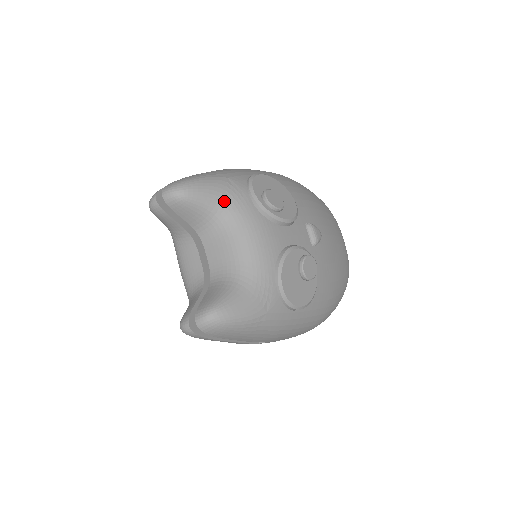
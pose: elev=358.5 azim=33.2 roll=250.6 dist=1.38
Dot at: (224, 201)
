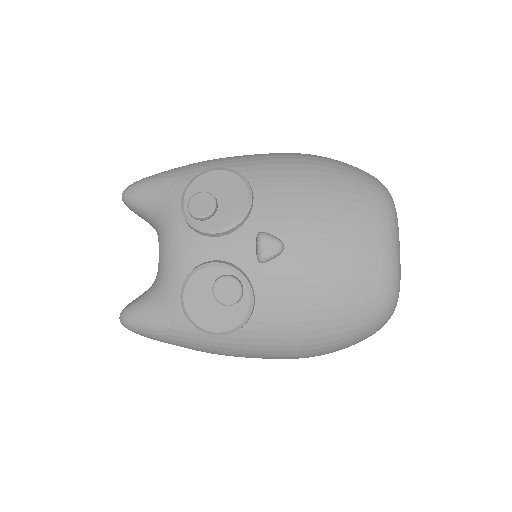
Dot at: (156, 205)
